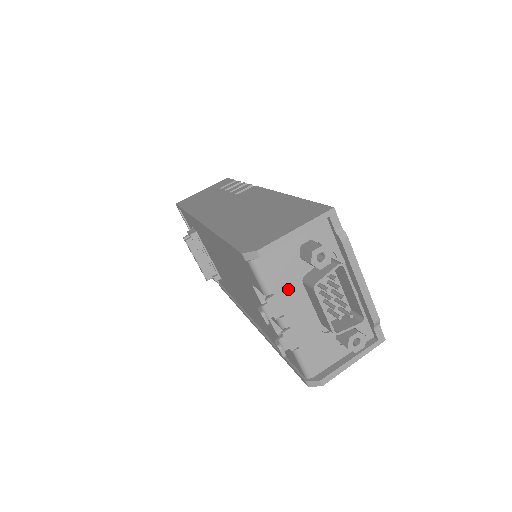
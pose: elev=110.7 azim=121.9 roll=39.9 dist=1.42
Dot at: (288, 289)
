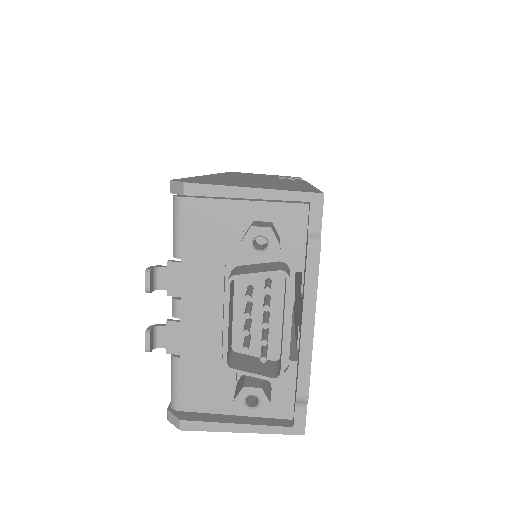
Dot at: (205, 267)
